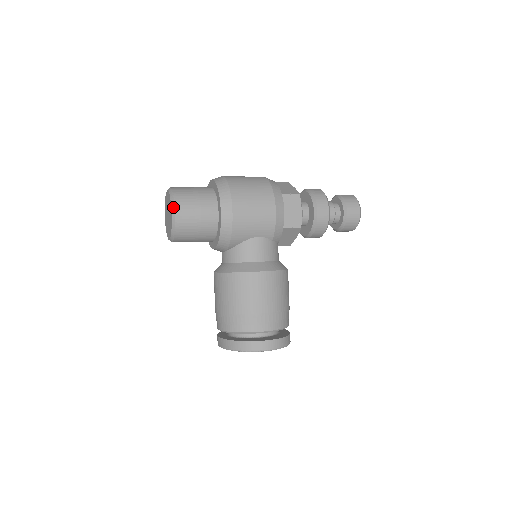
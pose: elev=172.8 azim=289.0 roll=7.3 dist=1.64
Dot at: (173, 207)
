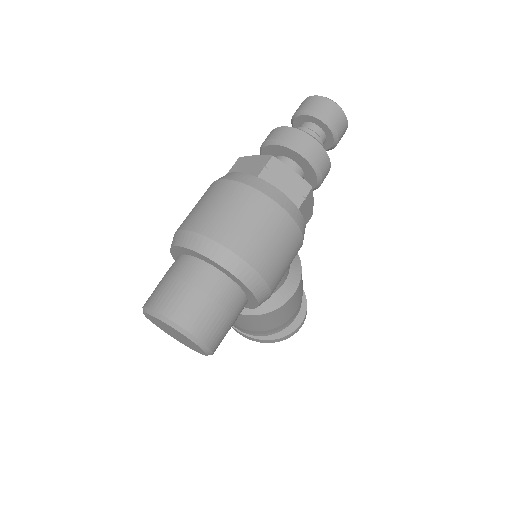
Dot at: (207, 350)
